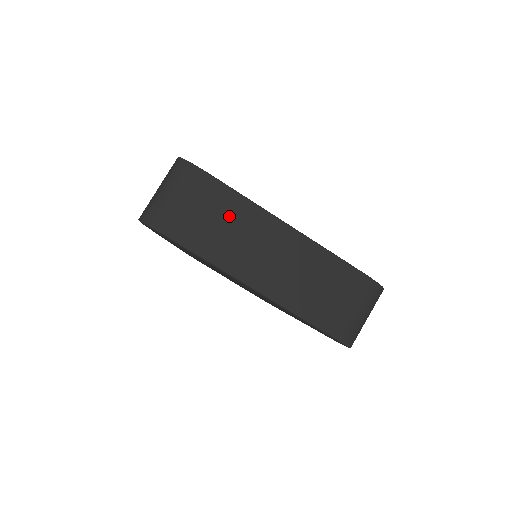
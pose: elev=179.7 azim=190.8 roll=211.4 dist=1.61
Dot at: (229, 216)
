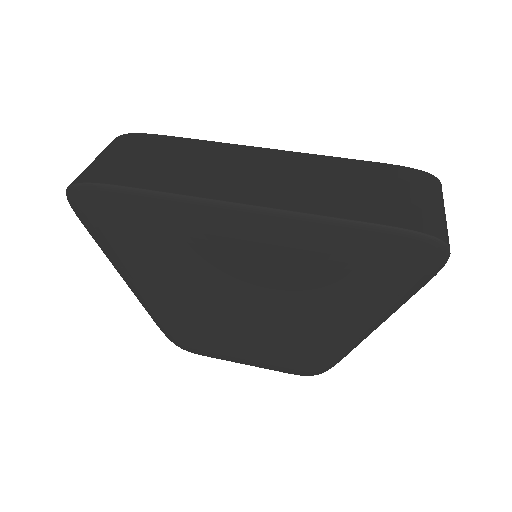
Dot at: (186, 155)
